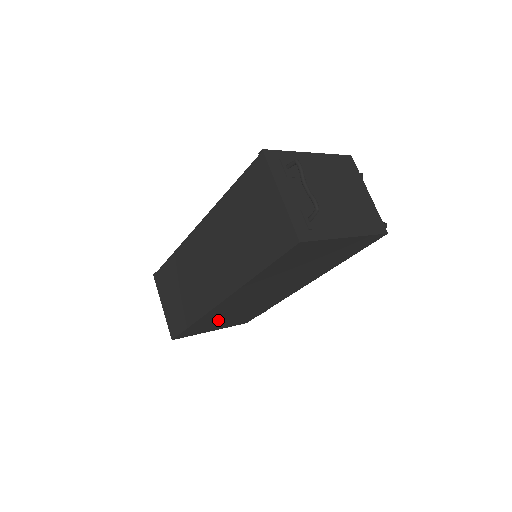
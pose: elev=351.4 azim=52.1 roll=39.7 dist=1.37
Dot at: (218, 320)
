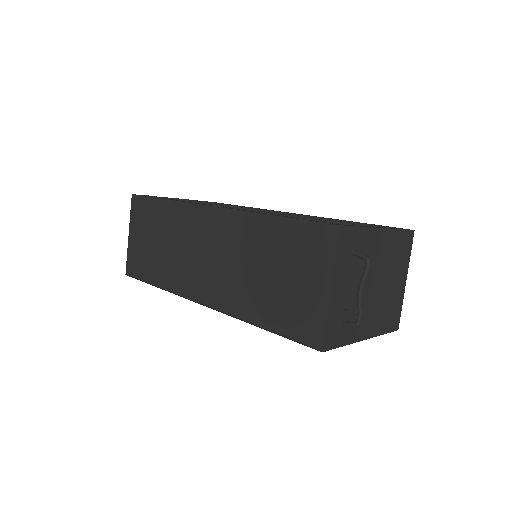
Dot at: occluded
